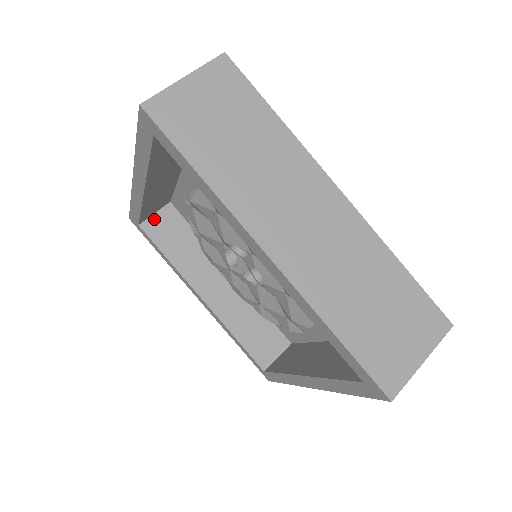
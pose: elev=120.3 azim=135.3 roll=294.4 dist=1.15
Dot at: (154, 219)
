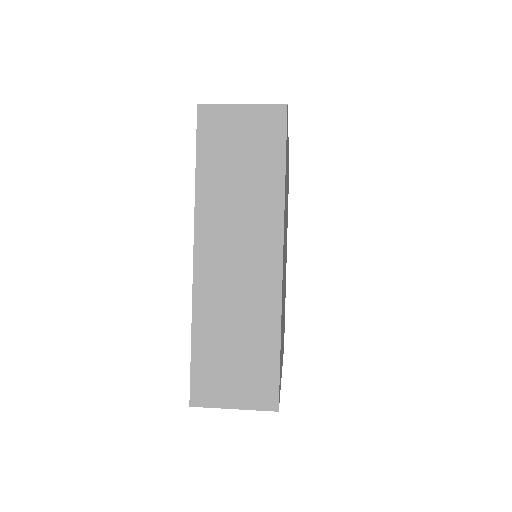
Dot at: occluded
